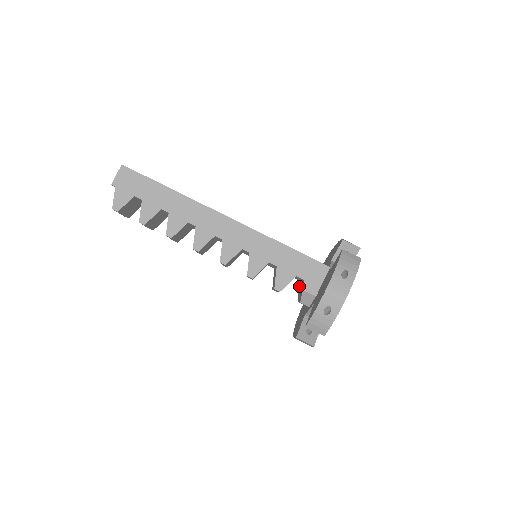
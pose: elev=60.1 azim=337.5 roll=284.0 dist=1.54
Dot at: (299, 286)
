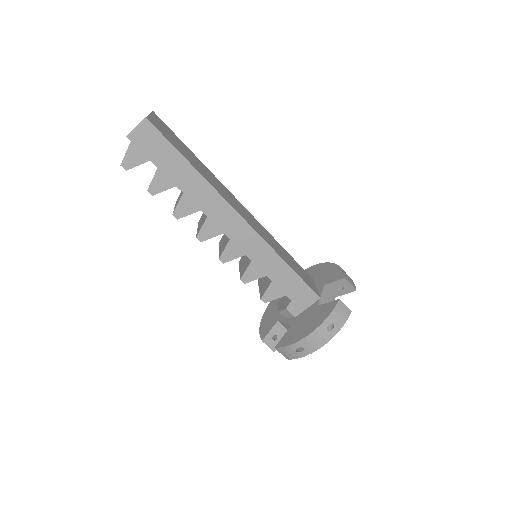
Dot at: occluded
